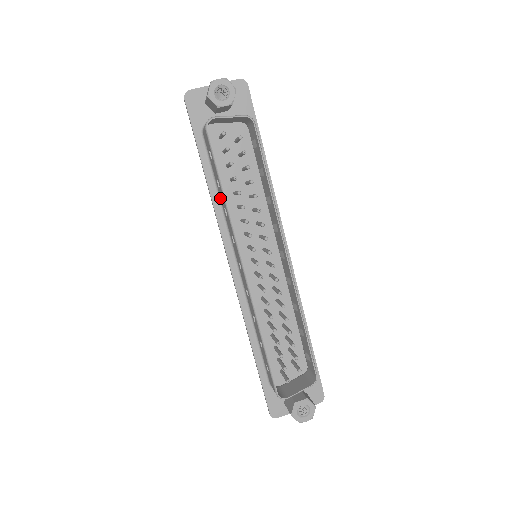
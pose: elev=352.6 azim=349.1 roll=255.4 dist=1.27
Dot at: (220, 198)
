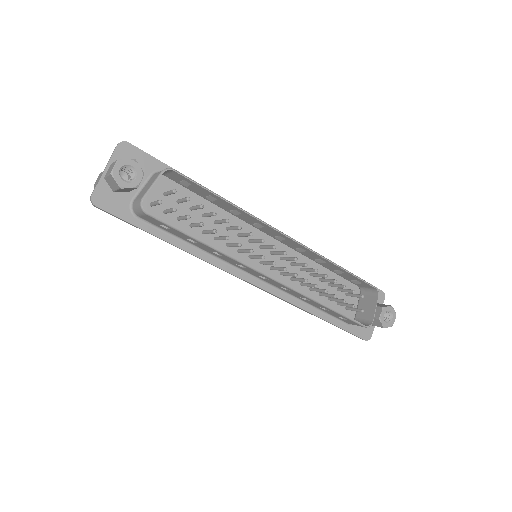
Dot at: (199, 248)
